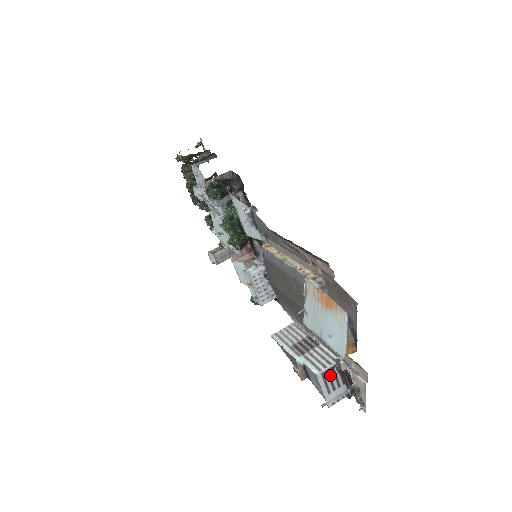
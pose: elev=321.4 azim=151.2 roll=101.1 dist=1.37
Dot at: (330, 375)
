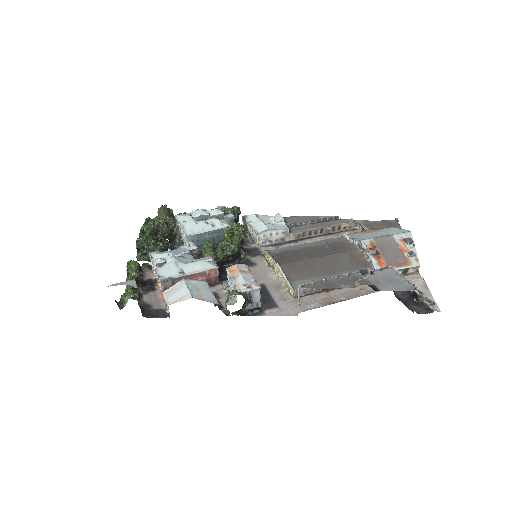
Dot at: occluded
